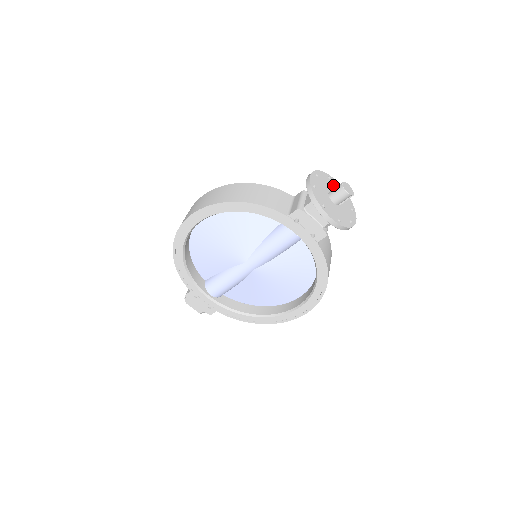
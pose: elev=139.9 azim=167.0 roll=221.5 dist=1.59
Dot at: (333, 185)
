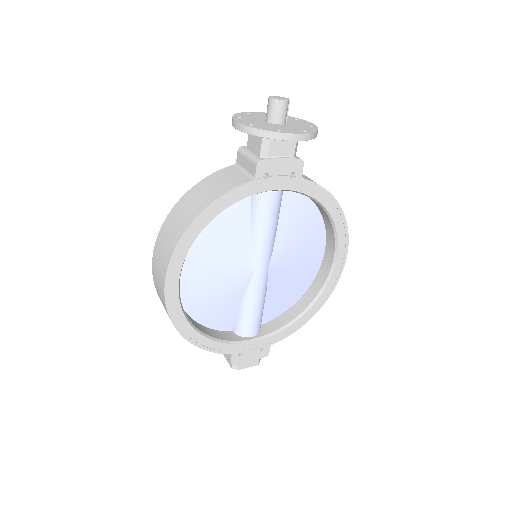
Dot at: (259, 116)
